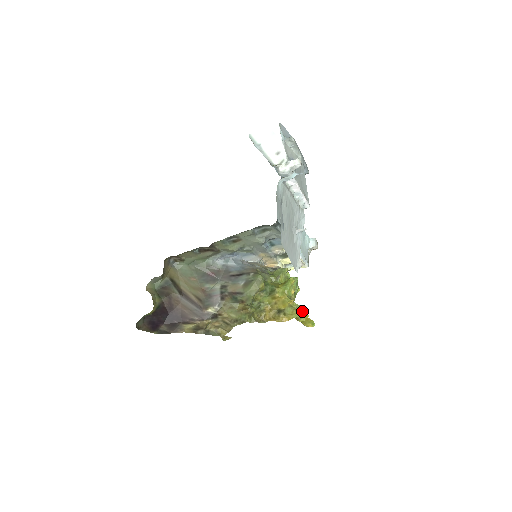
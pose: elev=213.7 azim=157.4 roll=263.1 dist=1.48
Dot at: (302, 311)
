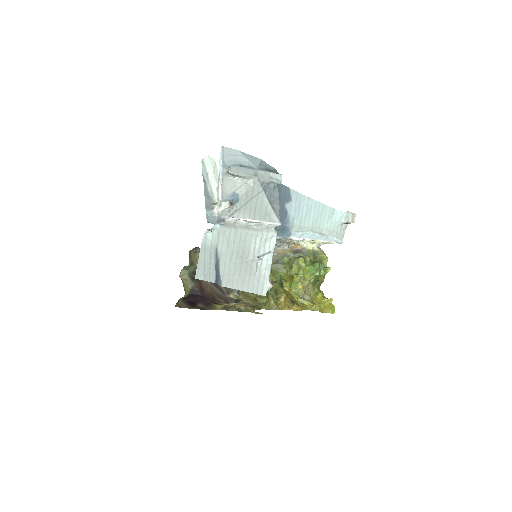
Dot at: (310, 306)
